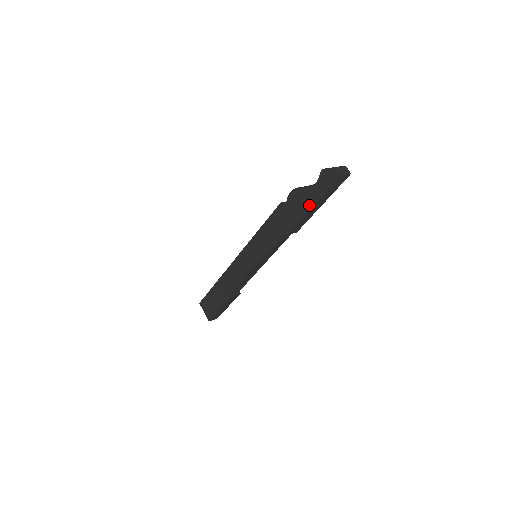
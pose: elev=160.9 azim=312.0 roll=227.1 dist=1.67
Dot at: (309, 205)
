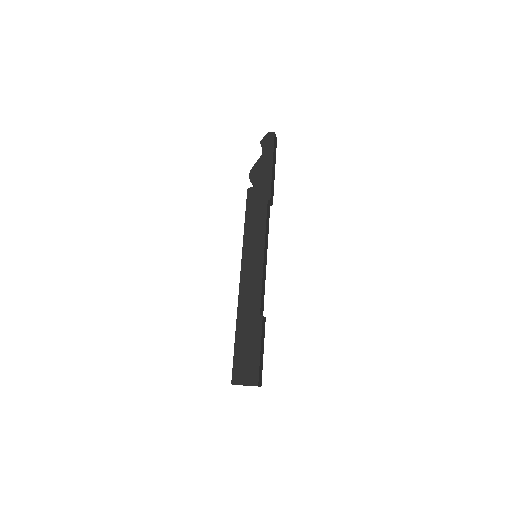
Dot at: (269, 166)
